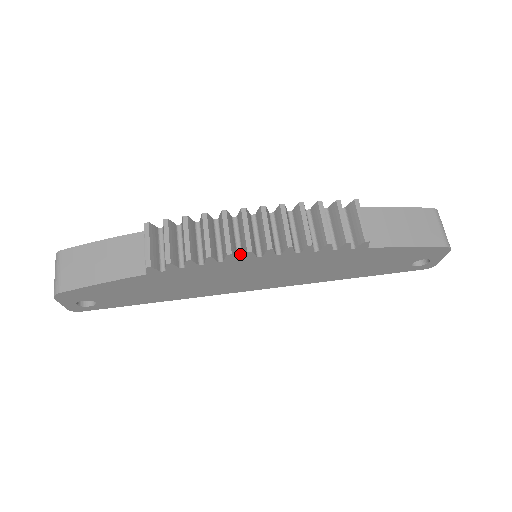
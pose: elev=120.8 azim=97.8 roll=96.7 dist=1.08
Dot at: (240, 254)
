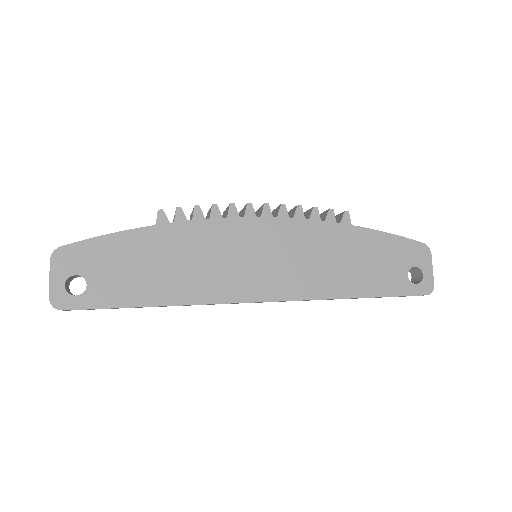
Dot at: (241, 218)
